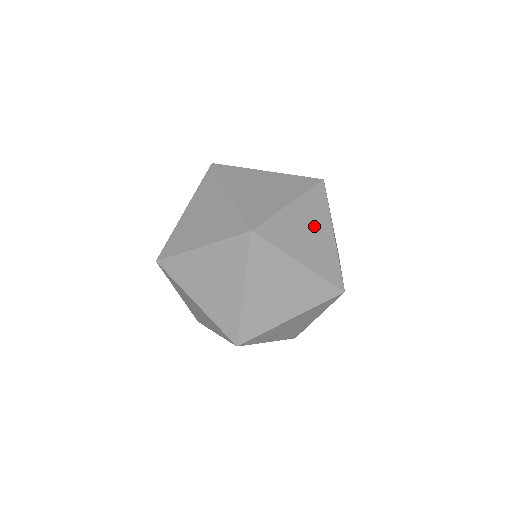
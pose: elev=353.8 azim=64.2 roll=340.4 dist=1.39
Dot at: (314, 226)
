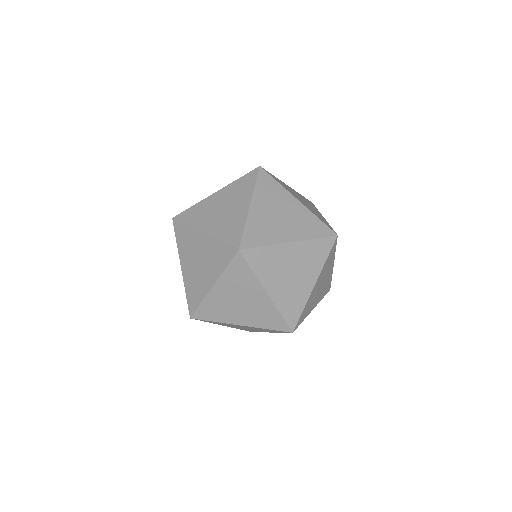
Dot at: (324, 277)
